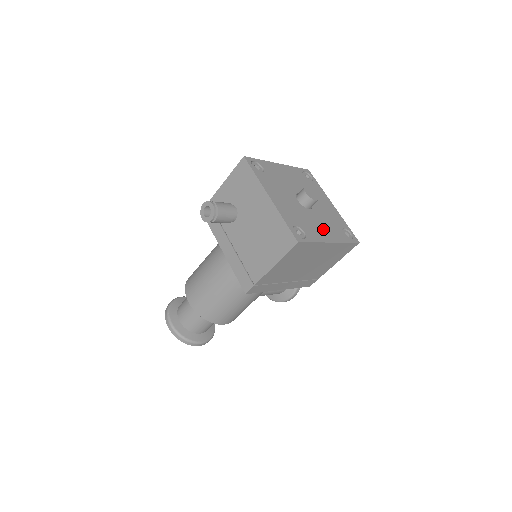
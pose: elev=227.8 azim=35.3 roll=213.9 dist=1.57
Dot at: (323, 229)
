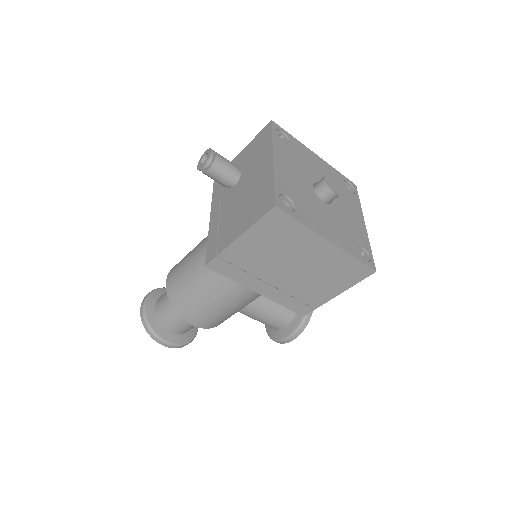
Dot at: (328, 225)
